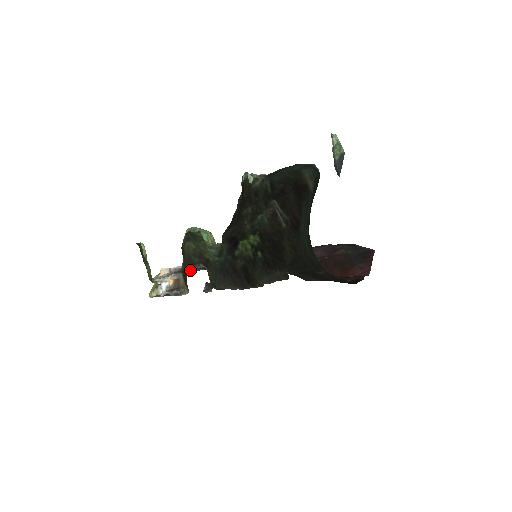
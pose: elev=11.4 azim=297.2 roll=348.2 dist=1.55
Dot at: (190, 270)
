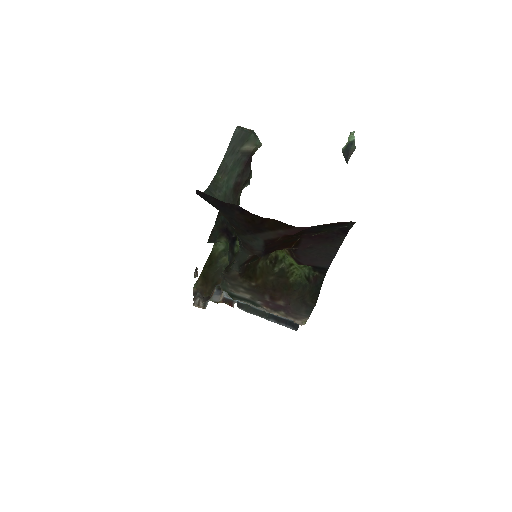
Dot at: (271, 319)
